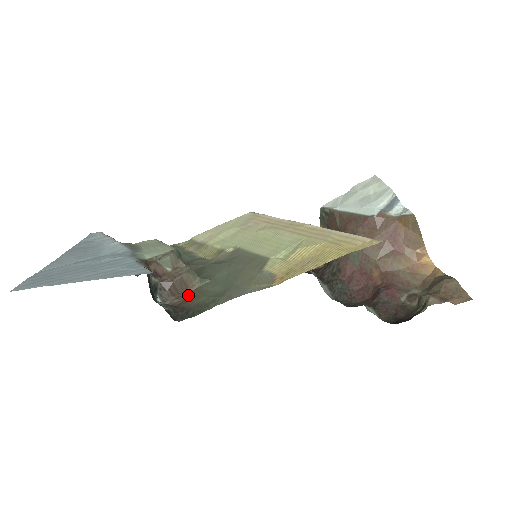
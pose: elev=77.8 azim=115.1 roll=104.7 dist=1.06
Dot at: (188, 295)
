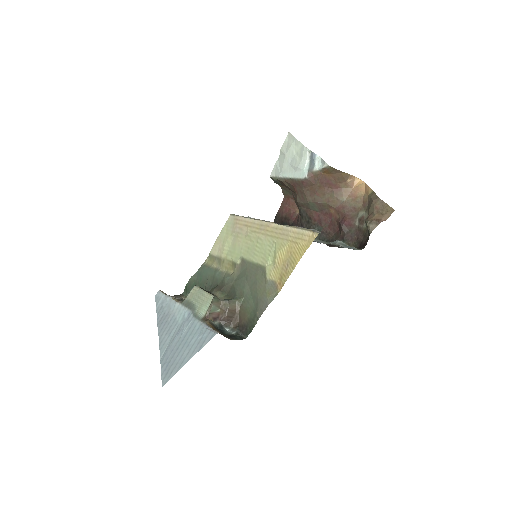
Dot at: (239, 315)
